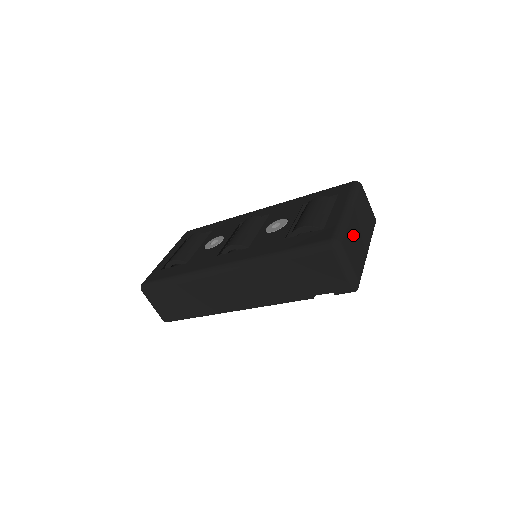
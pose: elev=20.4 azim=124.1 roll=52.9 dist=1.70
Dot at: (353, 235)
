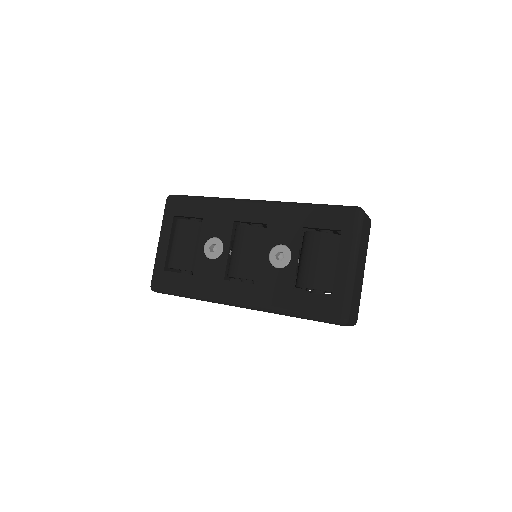
Dot at: (356, 289)
